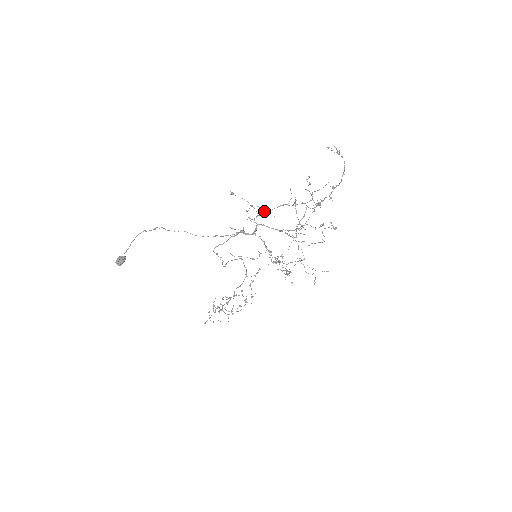
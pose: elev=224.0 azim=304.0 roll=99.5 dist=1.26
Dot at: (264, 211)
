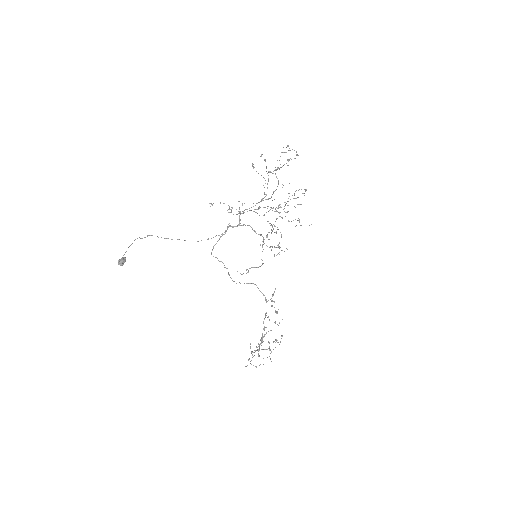
Dot at: occluded
